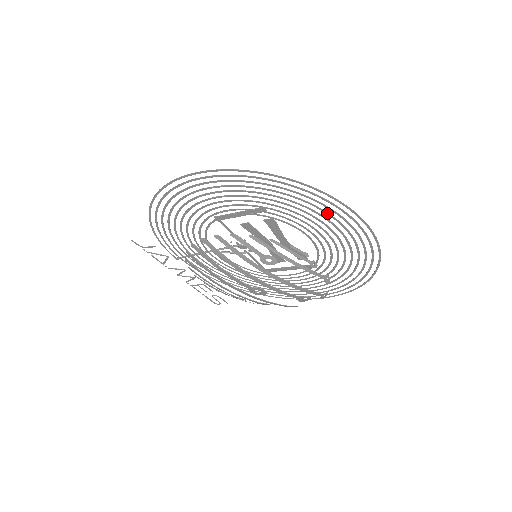
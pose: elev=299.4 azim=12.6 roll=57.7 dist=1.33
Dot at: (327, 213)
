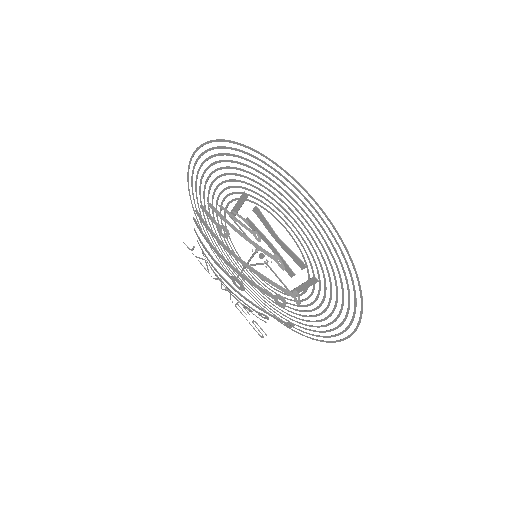
Dot at: (271, 180)
